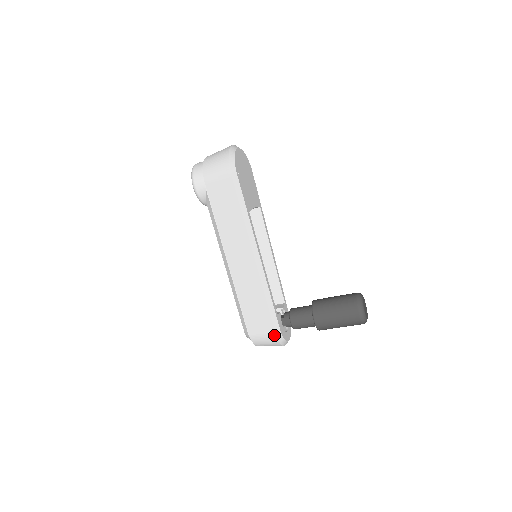
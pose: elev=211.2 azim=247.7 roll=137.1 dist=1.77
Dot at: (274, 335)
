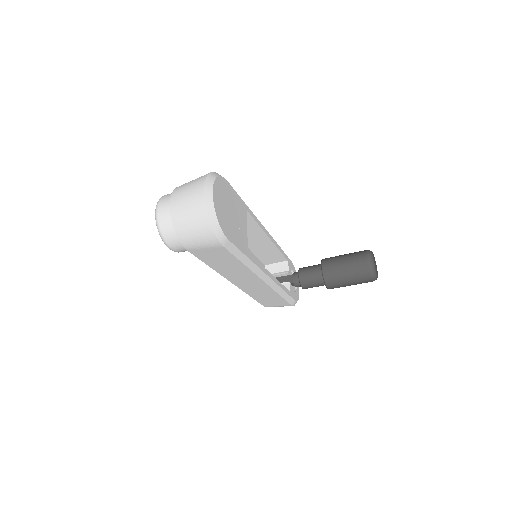
Dot at: occluded
